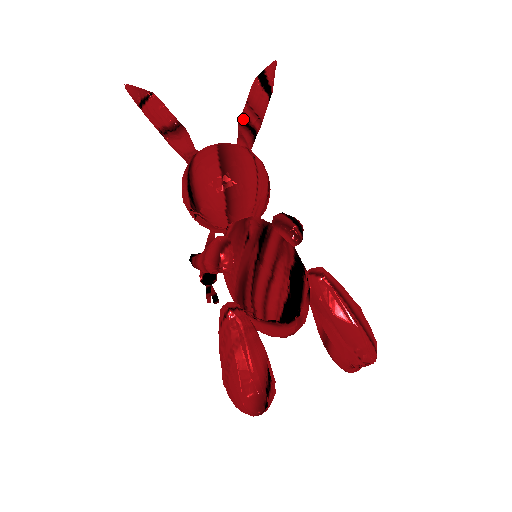
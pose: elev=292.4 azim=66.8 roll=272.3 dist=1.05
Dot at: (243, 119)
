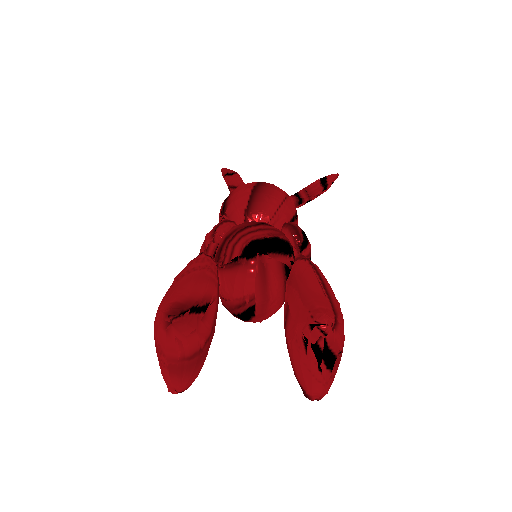
Dot at: (296, 194)
